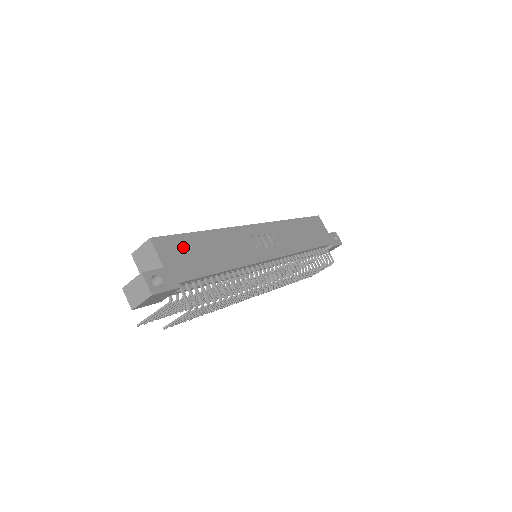
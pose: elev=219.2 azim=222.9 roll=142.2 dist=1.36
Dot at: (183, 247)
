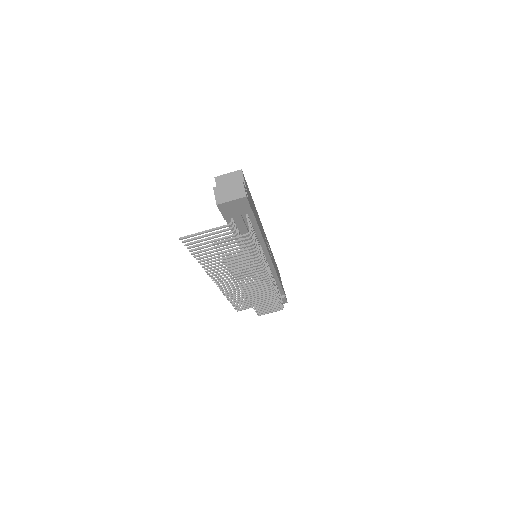
Dot at: occluded
